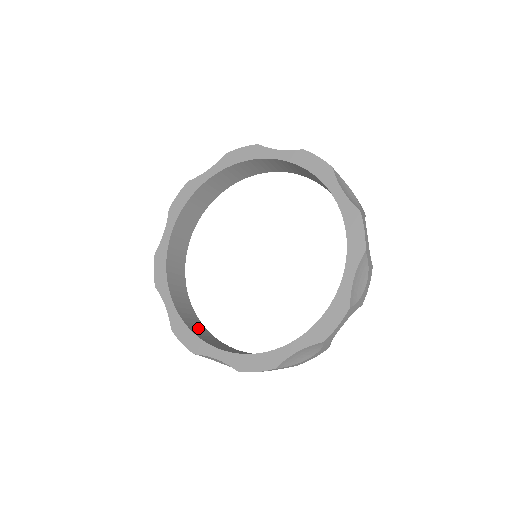
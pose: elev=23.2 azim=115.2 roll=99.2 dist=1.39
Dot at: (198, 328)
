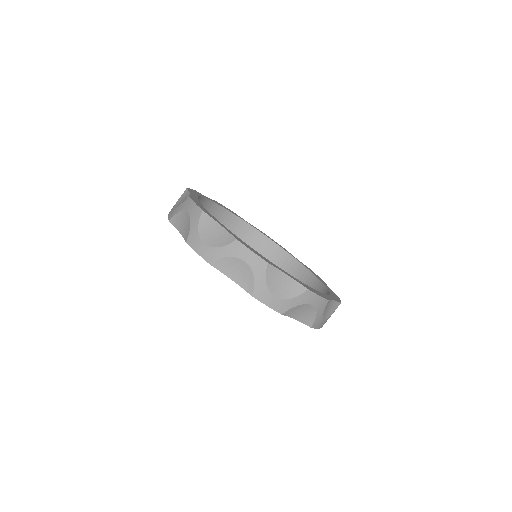
Dot at: (283, 264)
